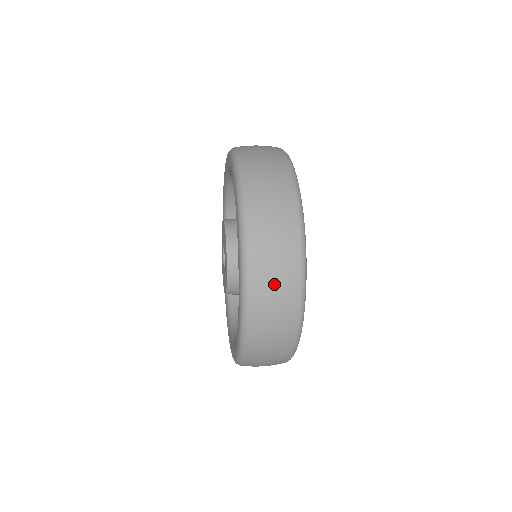
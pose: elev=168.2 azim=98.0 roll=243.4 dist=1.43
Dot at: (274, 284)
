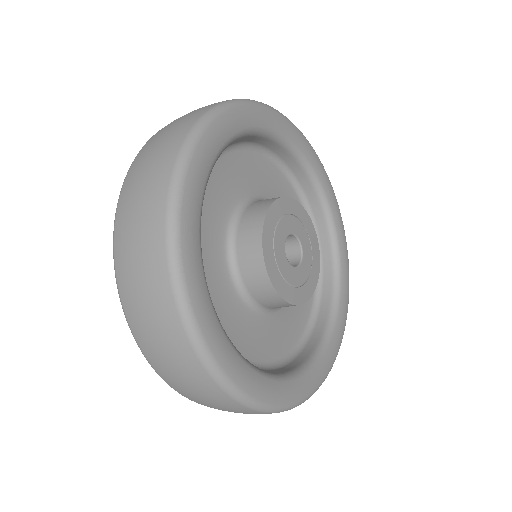
Dot at: (135, 257)
